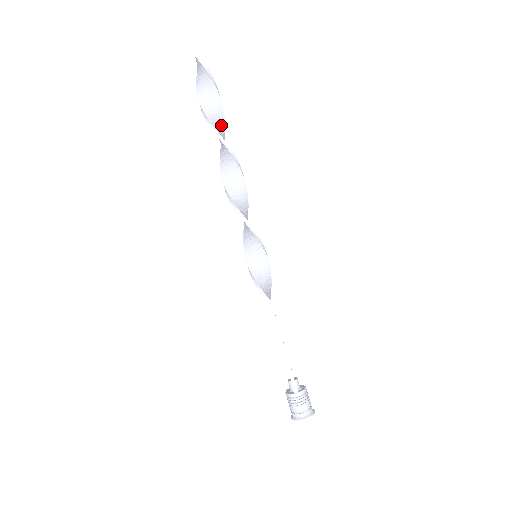
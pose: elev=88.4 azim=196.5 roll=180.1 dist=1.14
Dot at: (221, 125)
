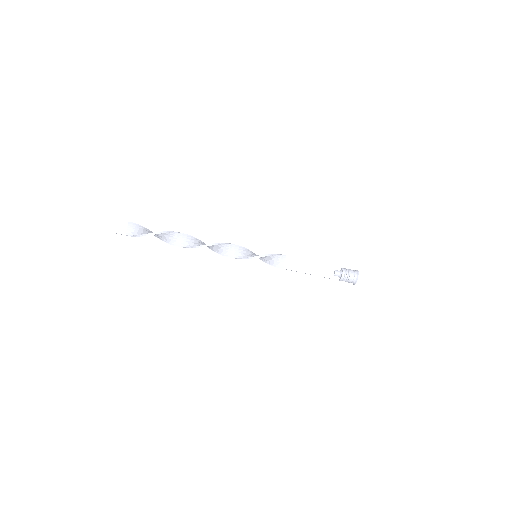
Dot at: (171, 236)
